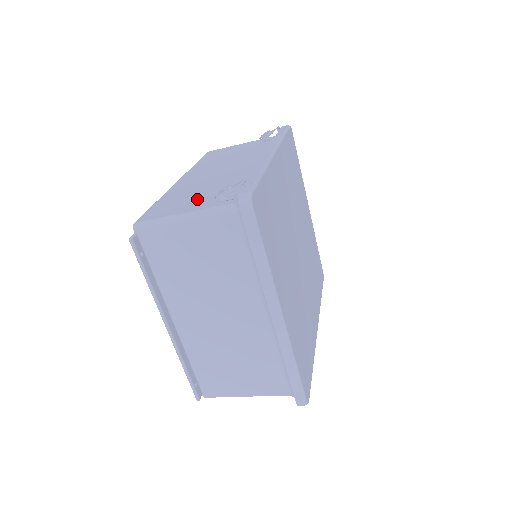
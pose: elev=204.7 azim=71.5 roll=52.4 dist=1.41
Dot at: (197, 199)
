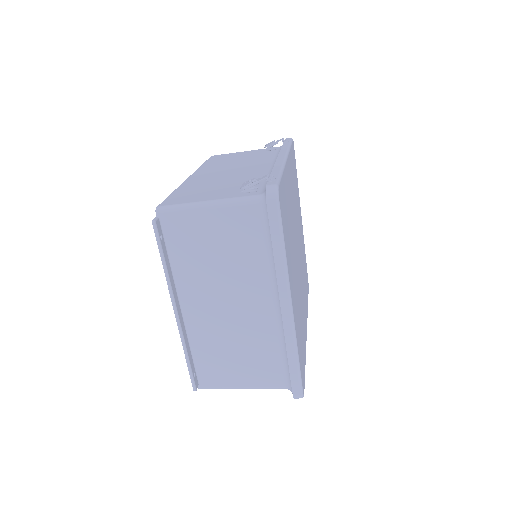
Dot at: (218, 190)
